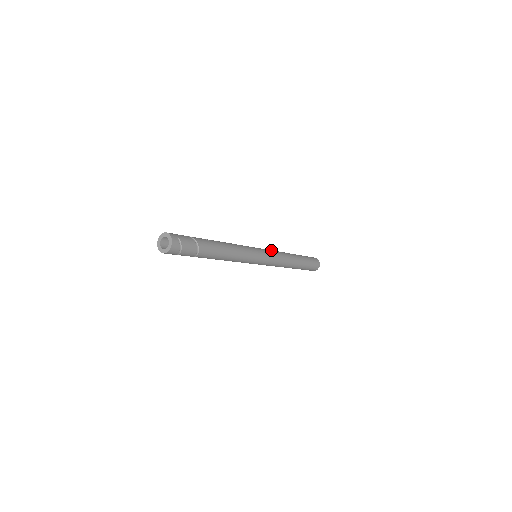
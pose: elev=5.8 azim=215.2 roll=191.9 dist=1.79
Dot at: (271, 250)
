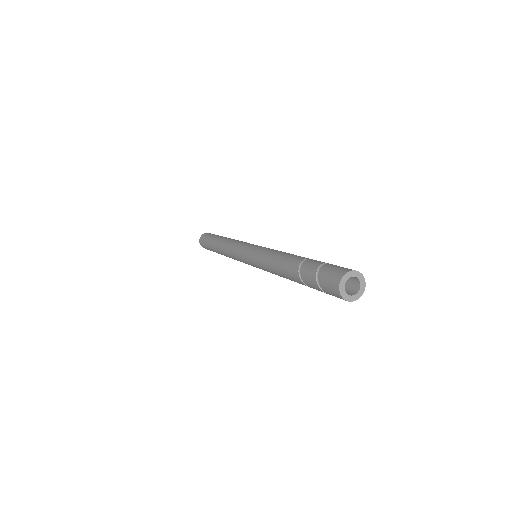
Dot at: (241, 243)
